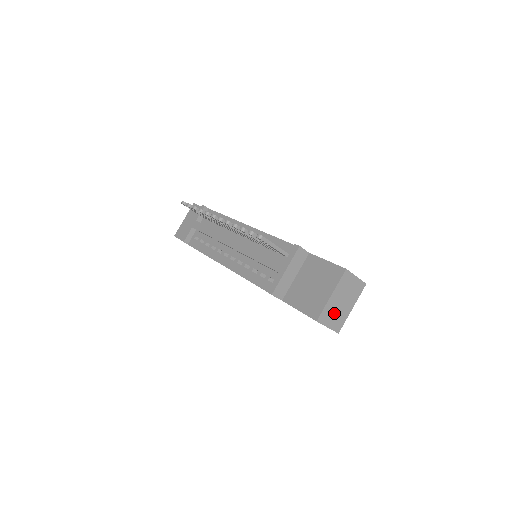
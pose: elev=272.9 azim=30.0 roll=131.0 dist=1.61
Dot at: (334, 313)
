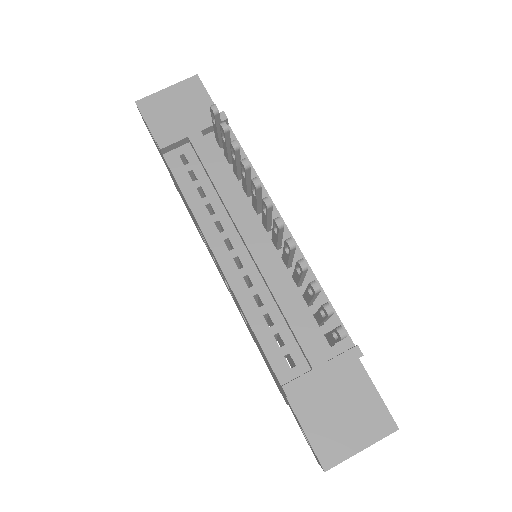
Dot at: occluded
